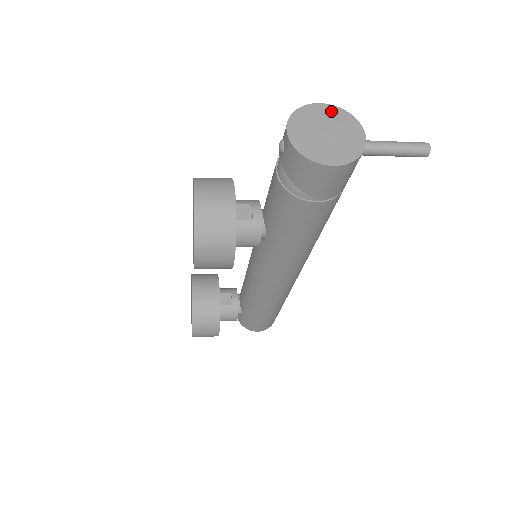
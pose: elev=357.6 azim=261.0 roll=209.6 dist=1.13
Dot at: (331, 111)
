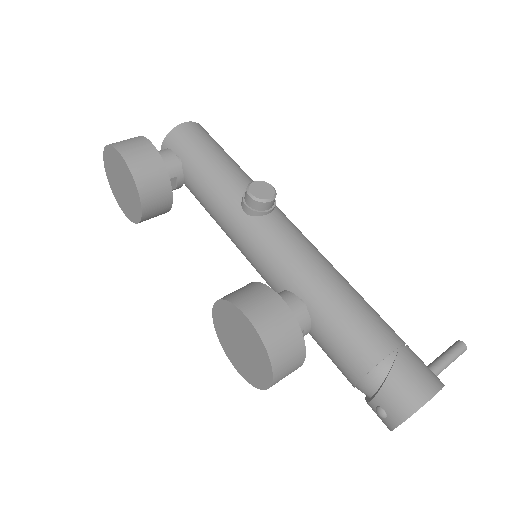
Dot at: occluded
